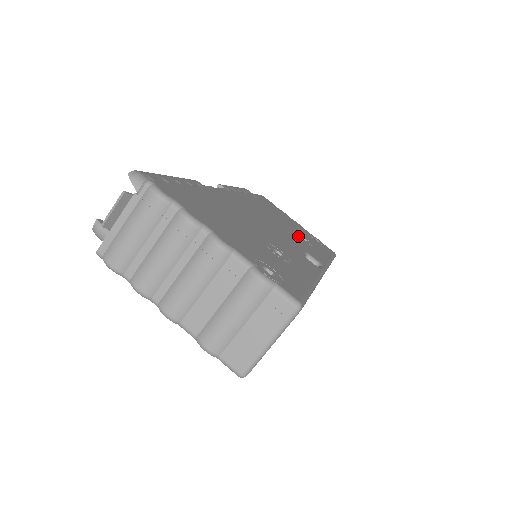
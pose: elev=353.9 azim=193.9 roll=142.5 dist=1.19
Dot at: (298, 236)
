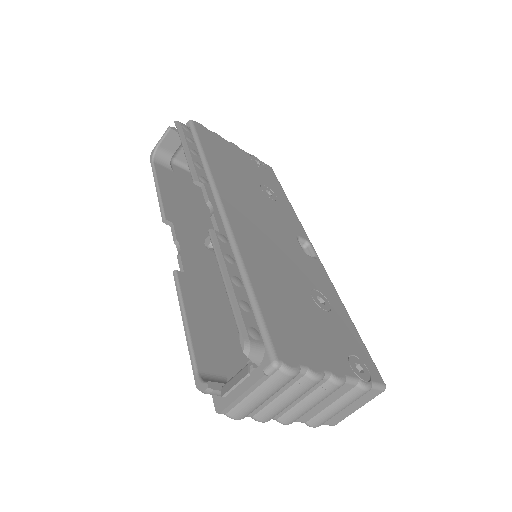
Dot at: (268, 198)
